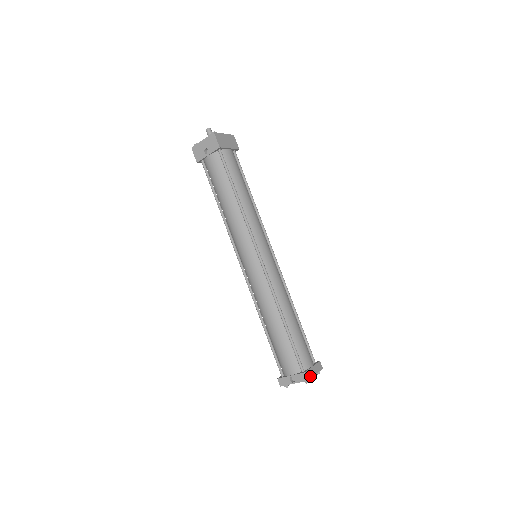
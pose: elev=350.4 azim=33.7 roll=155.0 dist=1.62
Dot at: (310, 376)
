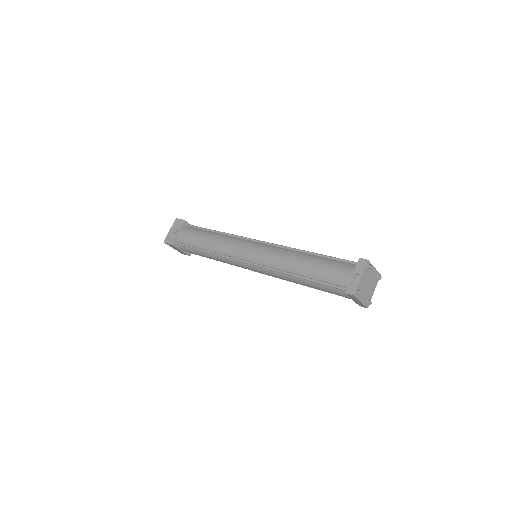
Dot at: (368, 263)
